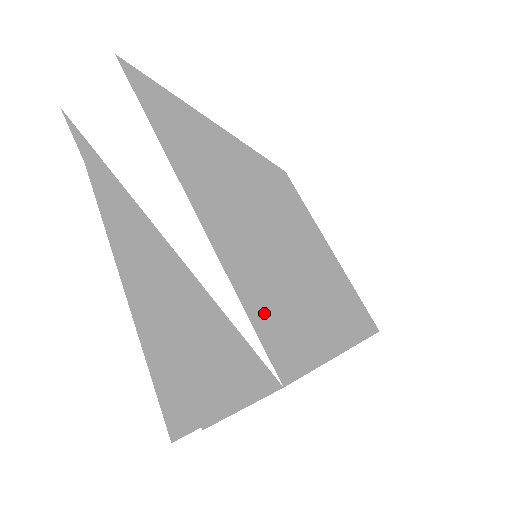
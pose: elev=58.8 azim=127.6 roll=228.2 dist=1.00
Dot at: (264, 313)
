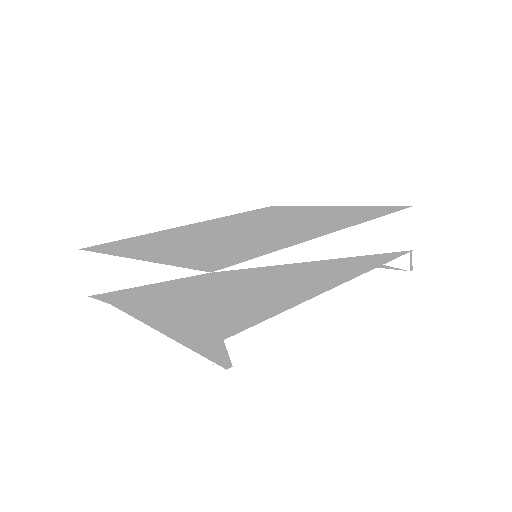
Dot at: (201, 260)
